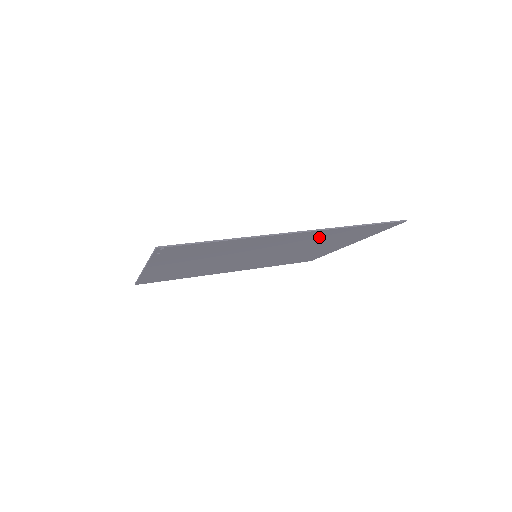
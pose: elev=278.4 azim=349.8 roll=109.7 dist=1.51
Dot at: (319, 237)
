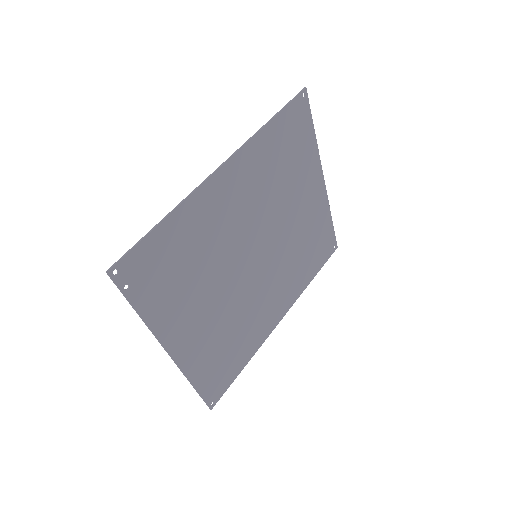
Dot at: (263, 170)
